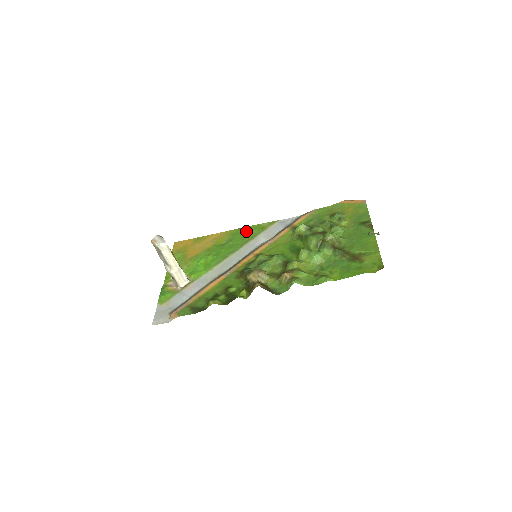
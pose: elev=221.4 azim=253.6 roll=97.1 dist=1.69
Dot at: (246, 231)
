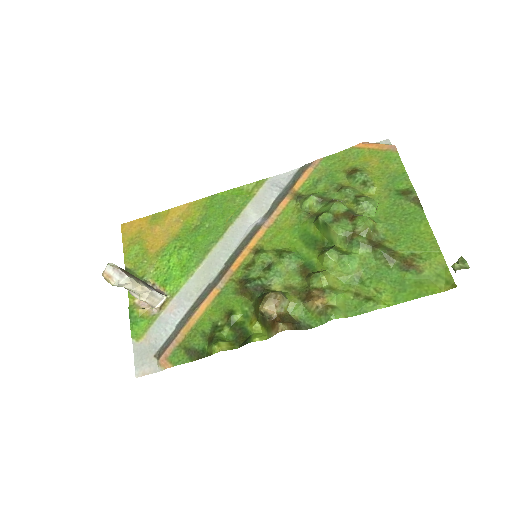
Dot at: (224, 201)
